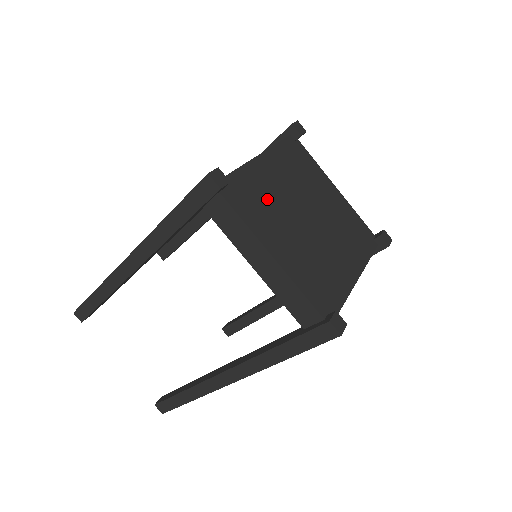
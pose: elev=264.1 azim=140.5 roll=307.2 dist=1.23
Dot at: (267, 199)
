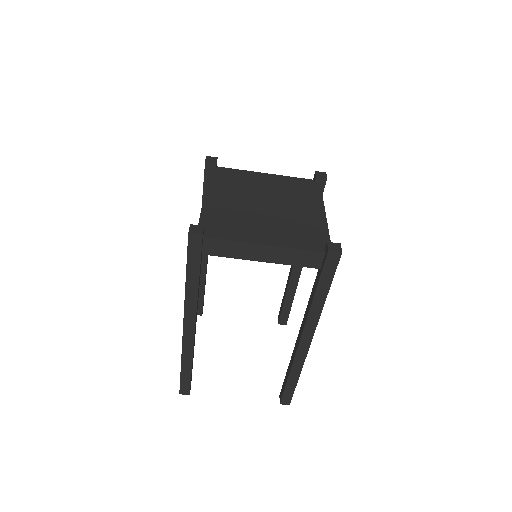
Dot at: (232, 217)
